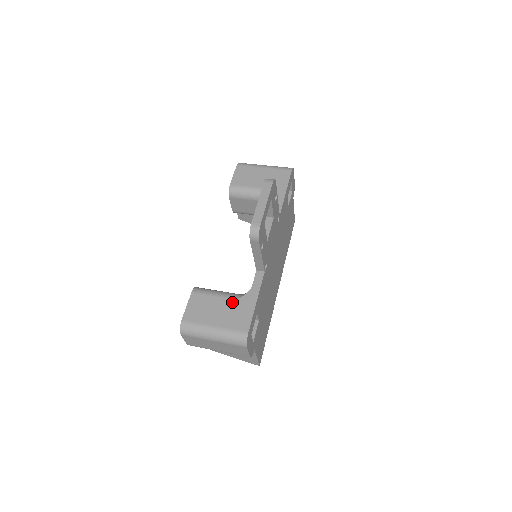
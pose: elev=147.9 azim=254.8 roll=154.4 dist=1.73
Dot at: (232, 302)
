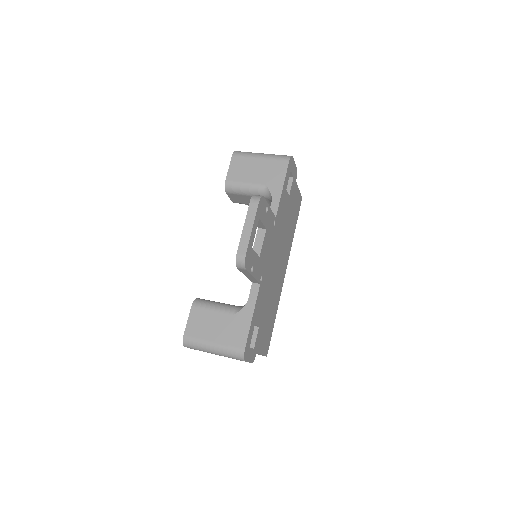
Dot at: (229, 317)
